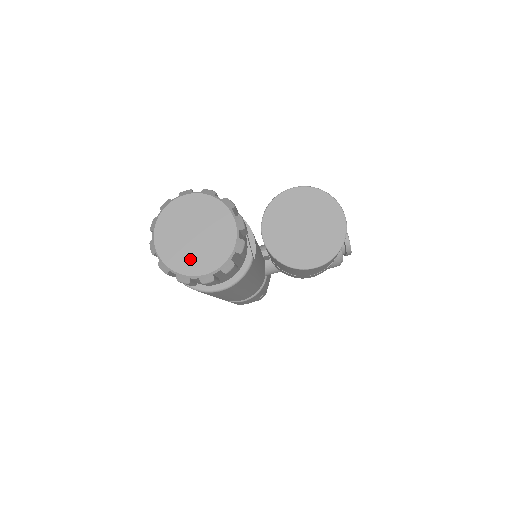
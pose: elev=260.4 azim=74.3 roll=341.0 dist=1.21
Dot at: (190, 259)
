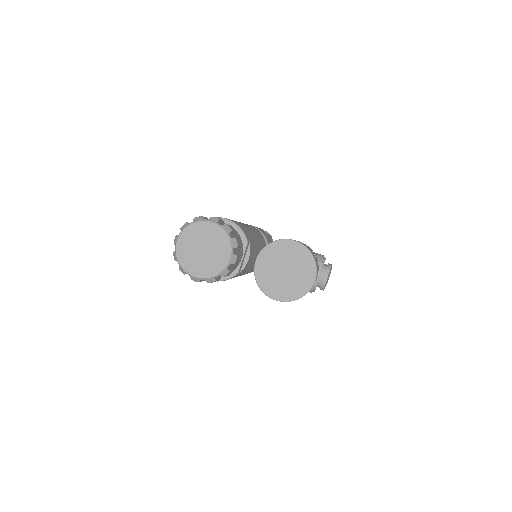
Dot at: (192, 262)
